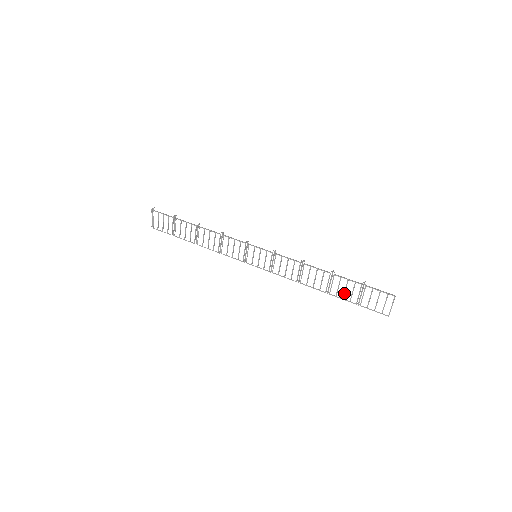
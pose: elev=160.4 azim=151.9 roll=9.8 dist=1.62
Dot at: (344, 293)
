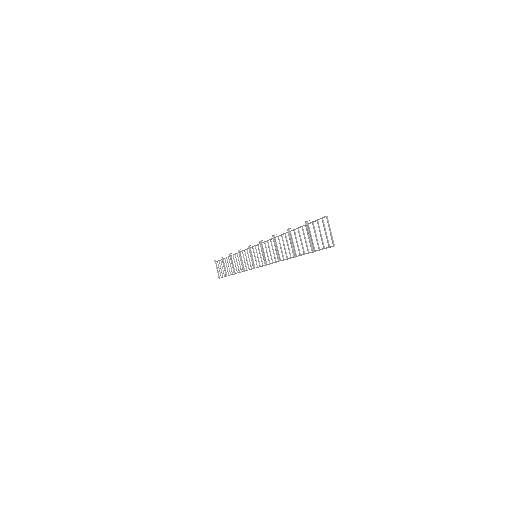
Dot at: (302, 246)
